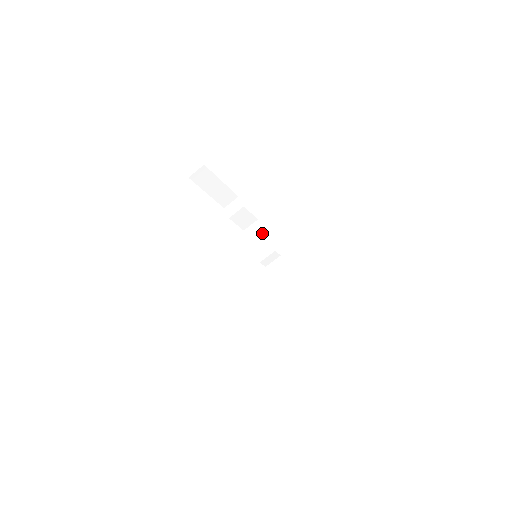
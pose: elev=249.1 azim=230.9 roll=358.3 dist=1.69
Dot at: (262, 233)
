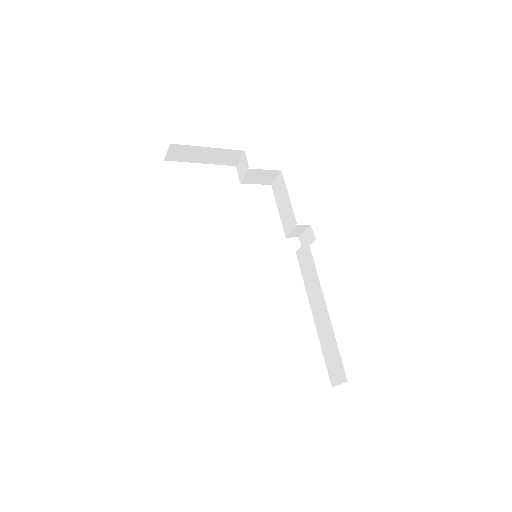
Dot at: (285, 194)
